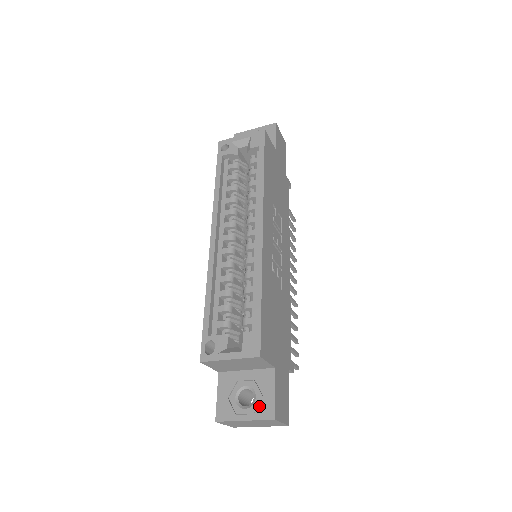
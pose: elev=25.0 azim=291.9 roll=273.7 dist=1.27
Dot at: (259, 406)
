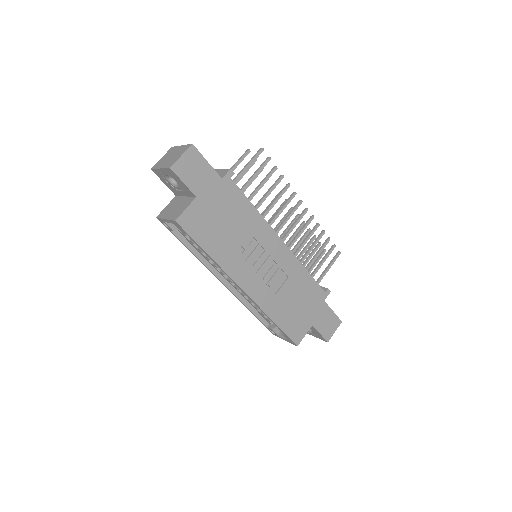
Dot at: (317, 335)
